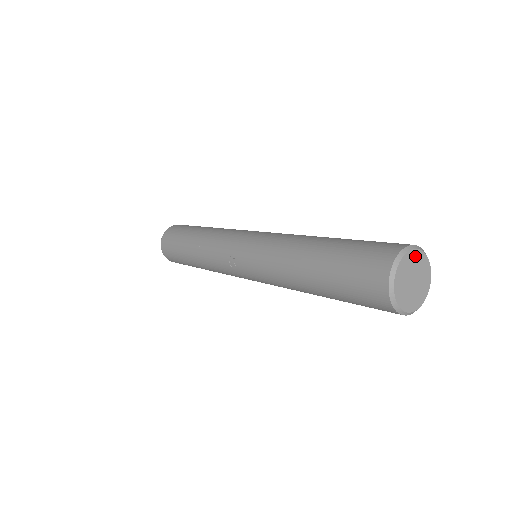
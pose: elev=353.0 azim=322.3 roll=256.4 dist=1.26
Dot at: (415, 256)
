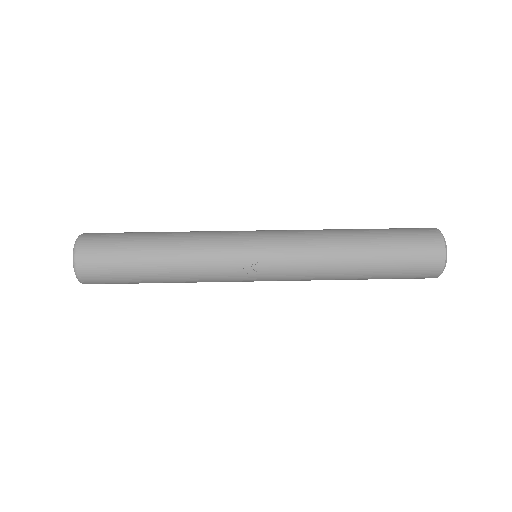
Dot at: occluded
